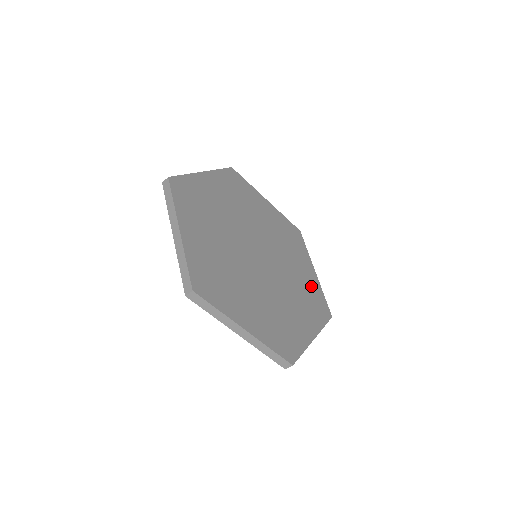
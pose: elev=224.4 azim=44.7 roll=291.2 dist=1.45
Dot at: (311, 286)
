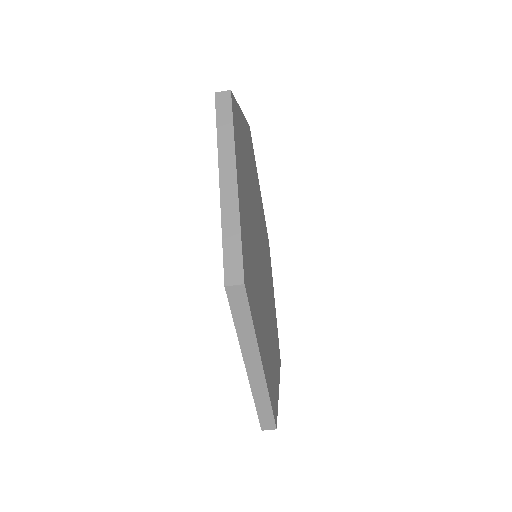
Dot at: (274, 374)
